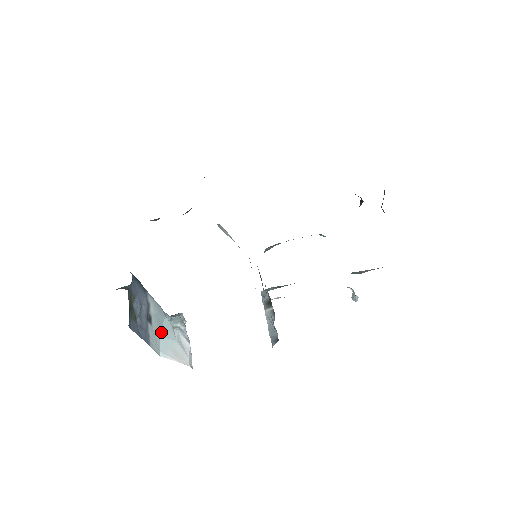
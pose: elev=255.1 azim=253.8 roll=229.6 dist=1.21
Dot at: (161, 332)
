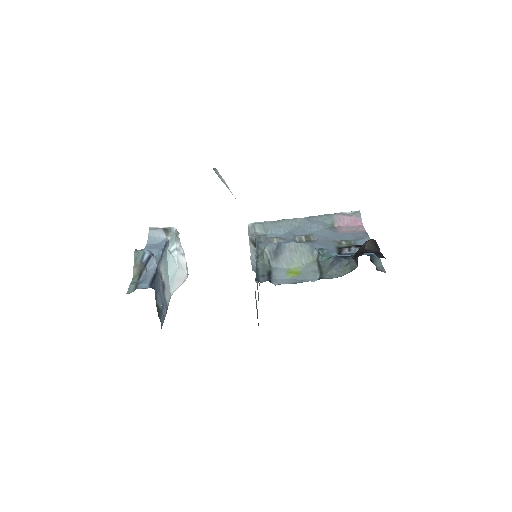
Dot at: (168, 275)
